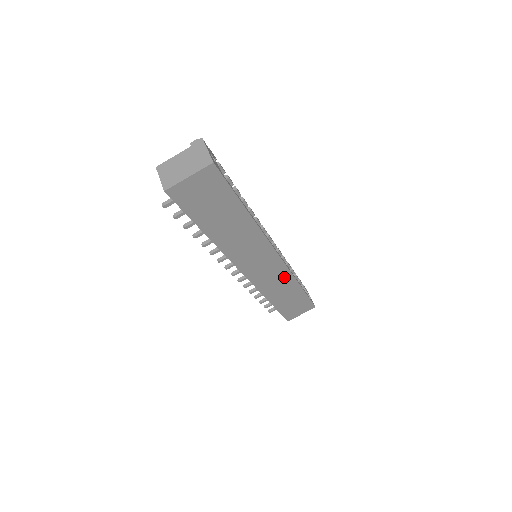
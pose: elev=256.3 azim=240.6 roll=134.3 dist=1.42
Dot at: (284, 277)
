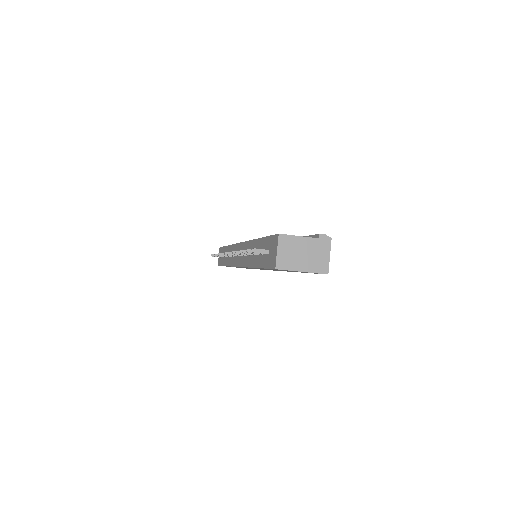
Dot at: occluded
